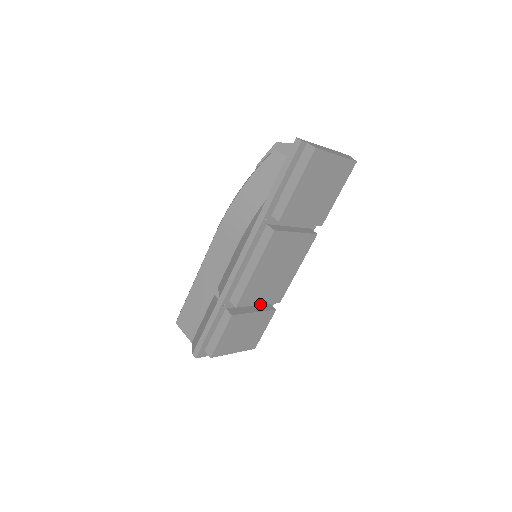
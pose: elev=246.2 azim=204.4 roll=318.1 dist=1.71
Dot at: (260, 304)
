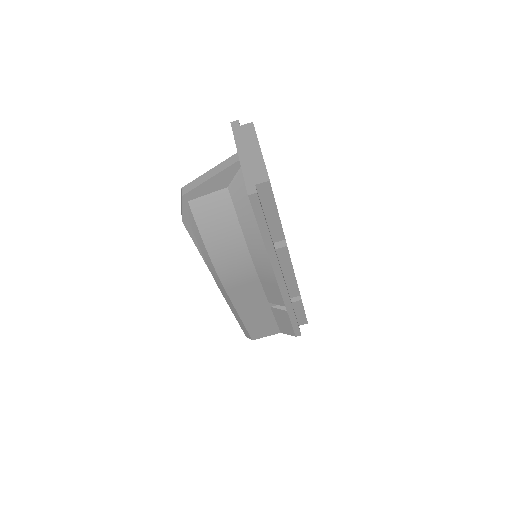
Dot at: occluded
